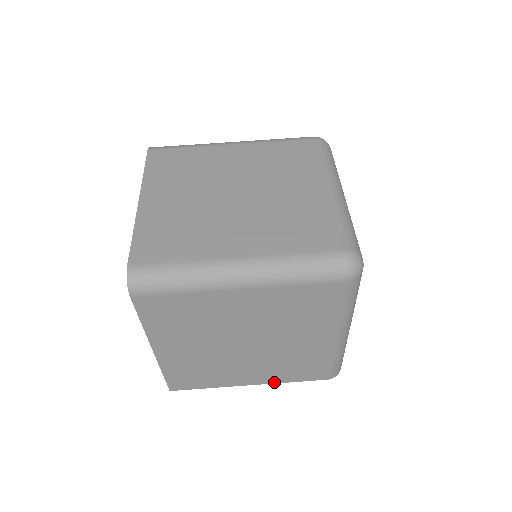
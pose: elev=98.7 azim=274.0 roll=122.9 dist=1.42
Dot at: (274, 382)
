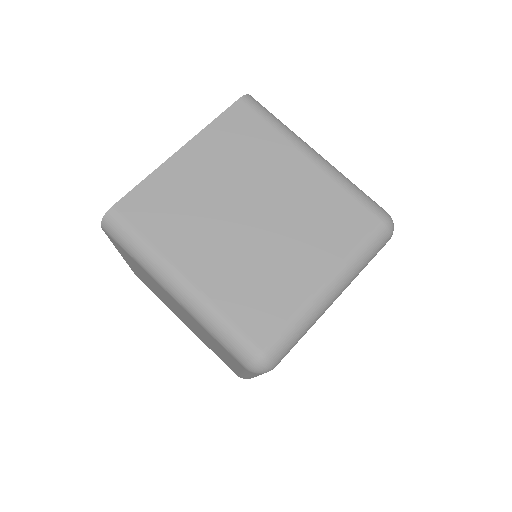
Dot at: occluded
